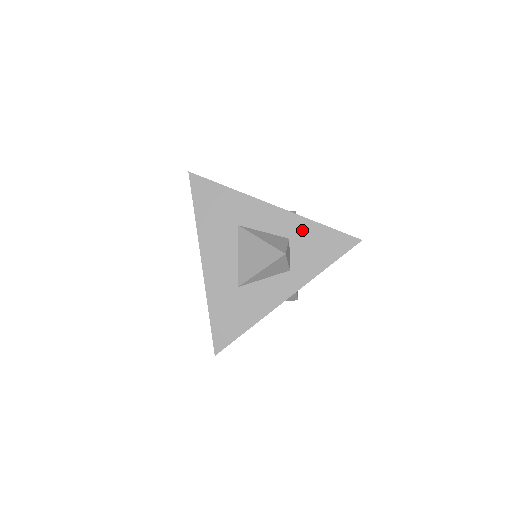
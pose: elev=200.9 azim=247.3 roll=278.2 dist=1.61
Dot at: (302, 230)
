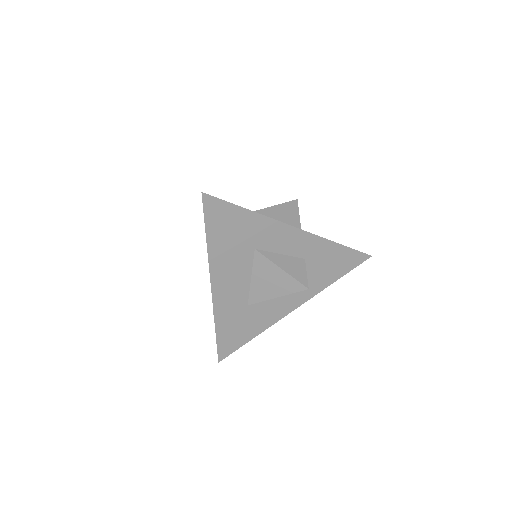
Dot at: (319, 250)
